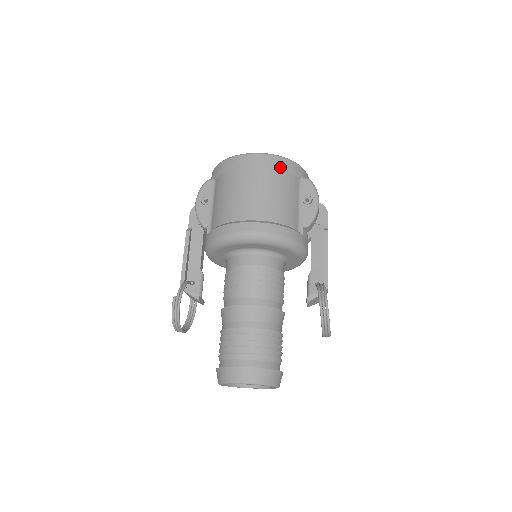
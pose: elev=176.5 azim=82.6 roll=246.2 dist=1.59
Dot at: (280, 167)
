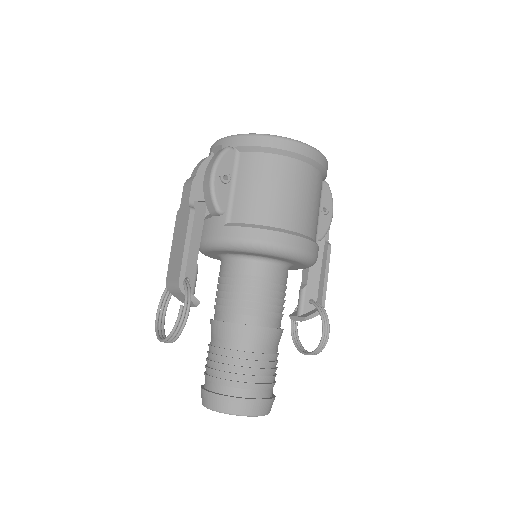
Dot at: (321, 169)
